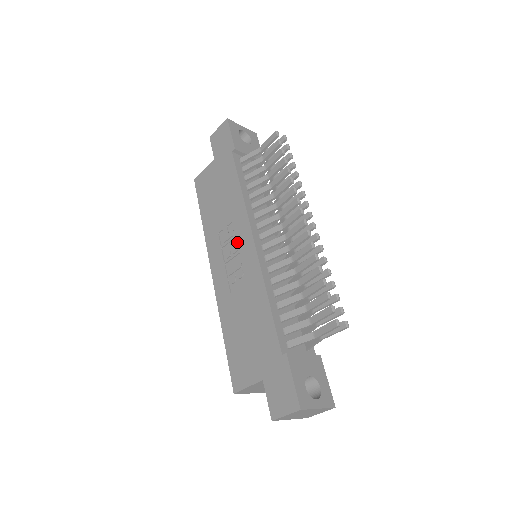
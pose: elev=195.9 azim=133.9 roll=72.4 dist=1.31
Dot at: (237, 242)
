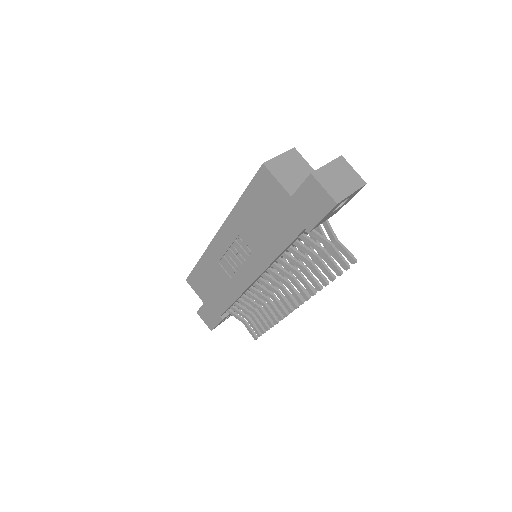
Dot at: (246, 261)
